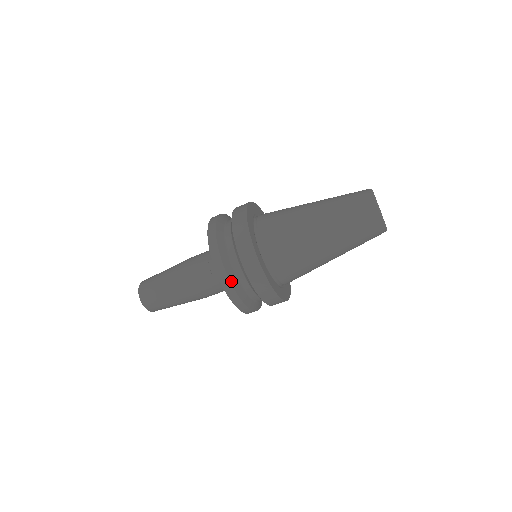
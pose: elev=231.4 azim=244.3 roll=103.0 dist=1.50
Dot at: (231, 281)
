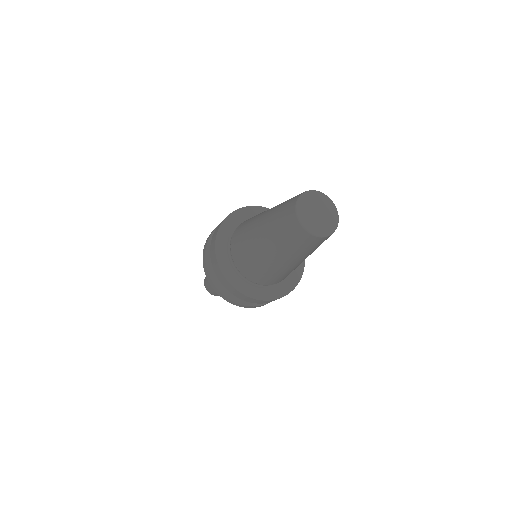
Dot at: (222, 292)
